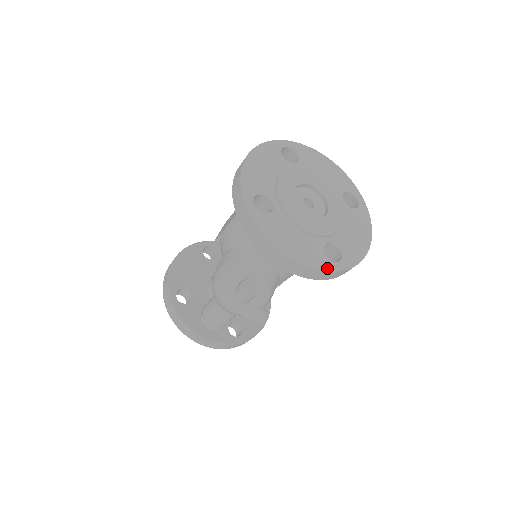
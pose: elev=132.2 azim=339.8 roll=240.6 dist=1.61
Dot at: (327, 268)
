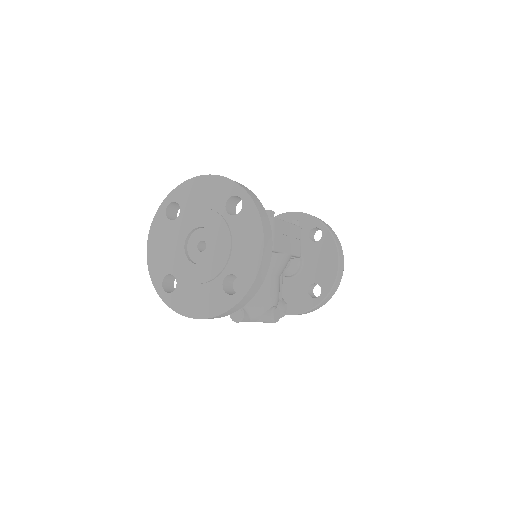
Dot at: (230, 305)
